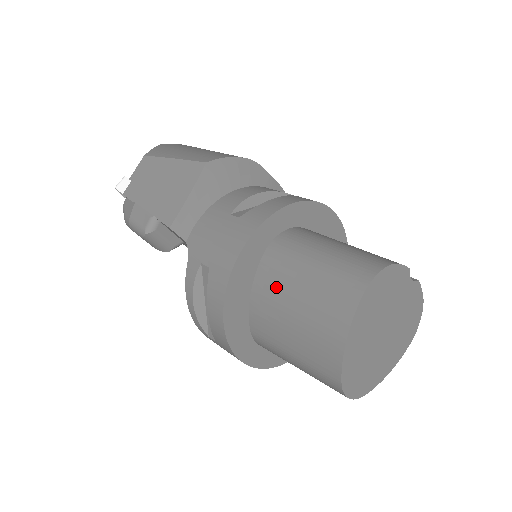
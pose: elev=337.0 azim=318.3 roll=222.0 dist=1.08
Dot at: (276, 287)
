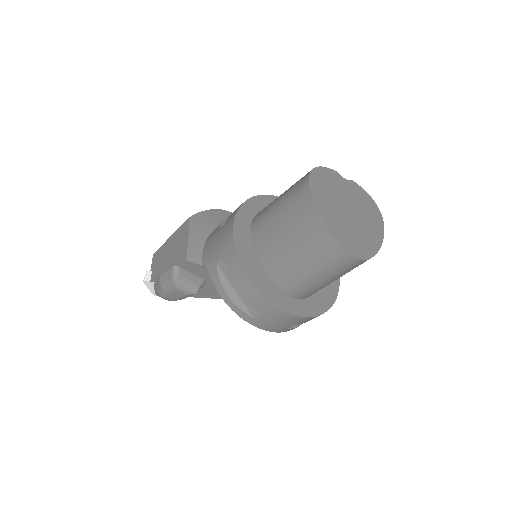
Dot at: (268, 236)
